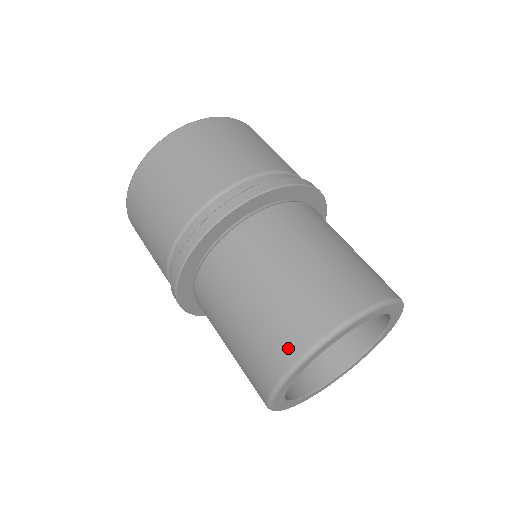
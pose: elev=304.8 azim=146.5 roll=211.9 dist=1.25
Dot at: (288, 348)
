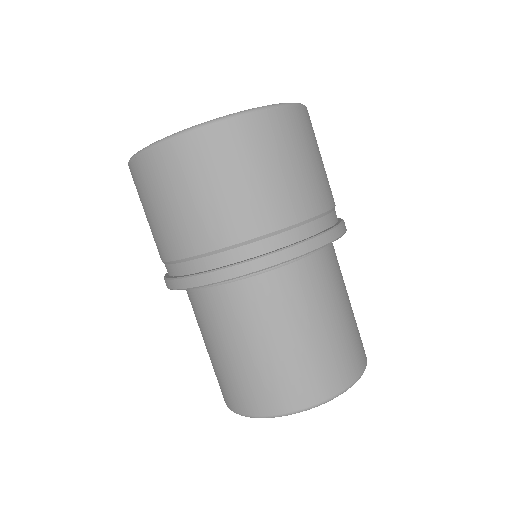
Dot at: (234, 402)
